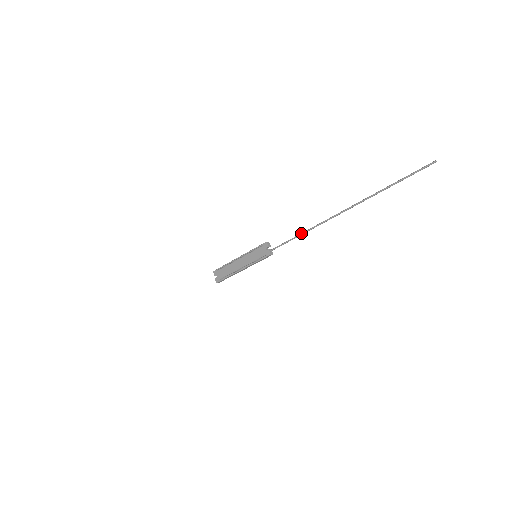
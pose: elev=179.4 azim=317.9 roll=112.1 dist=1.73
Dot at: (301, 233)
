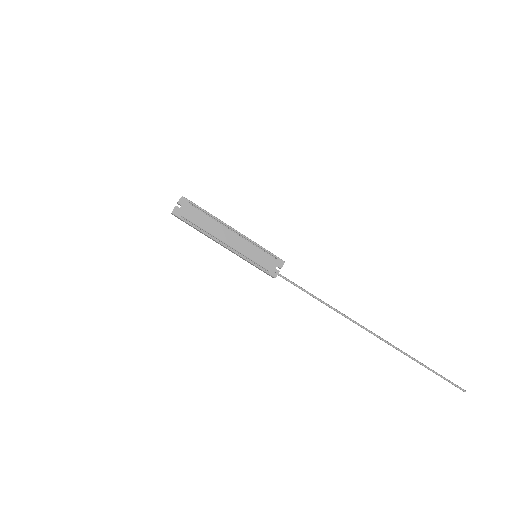
Dot at: occluded
